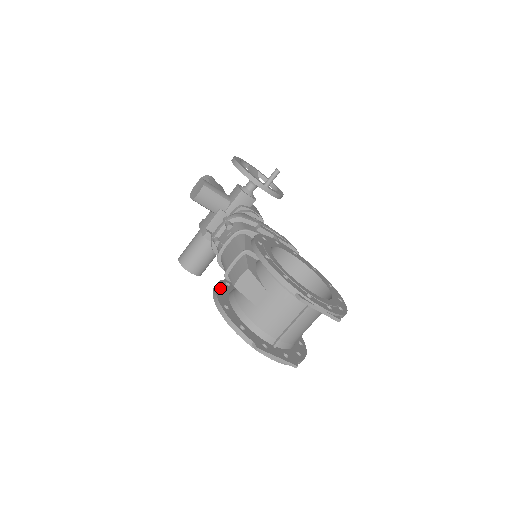
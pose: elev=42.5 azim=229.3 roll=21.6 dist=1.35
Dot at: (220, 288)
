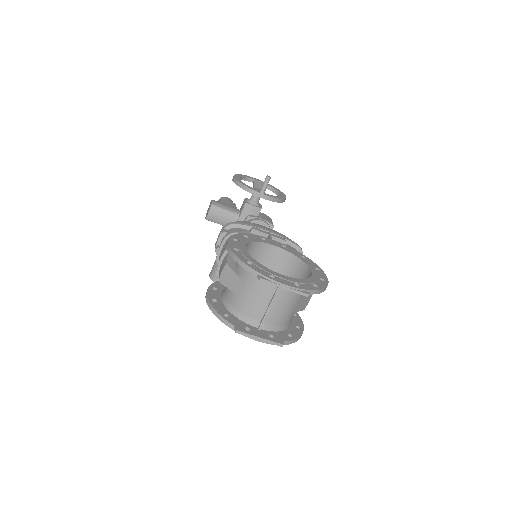
Dot at: (214, 286)
